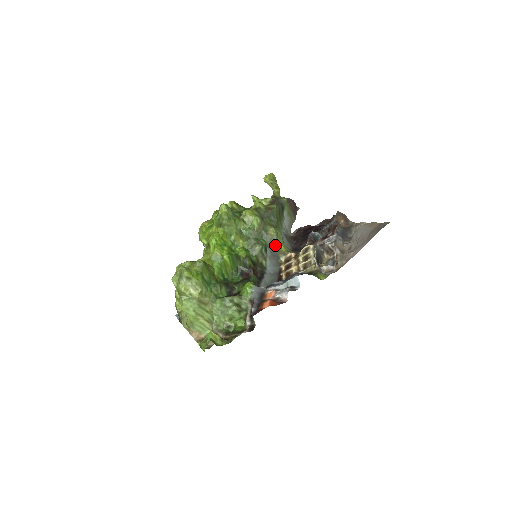
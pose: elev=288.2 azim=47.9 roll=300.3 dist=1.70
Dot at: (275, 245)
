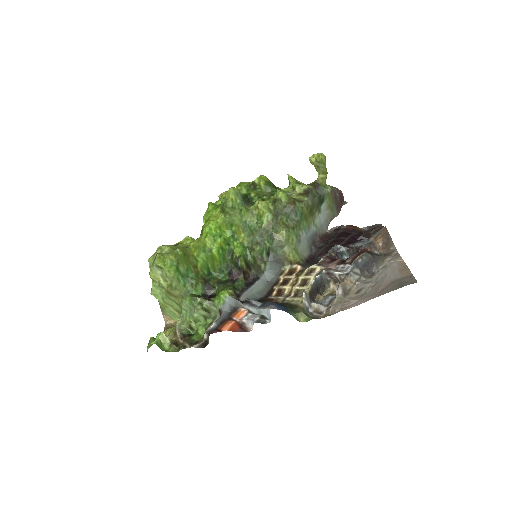
Dot at: (282, 250)
